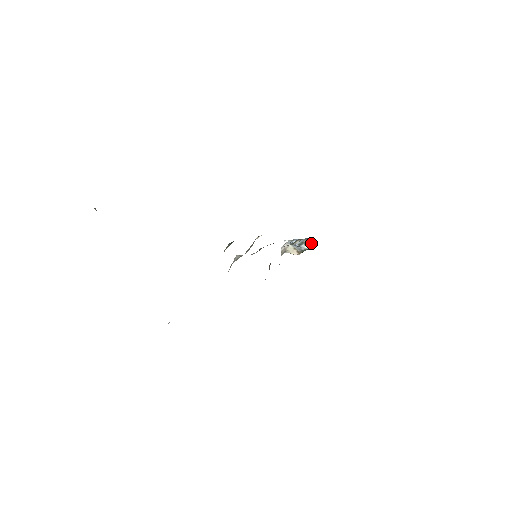
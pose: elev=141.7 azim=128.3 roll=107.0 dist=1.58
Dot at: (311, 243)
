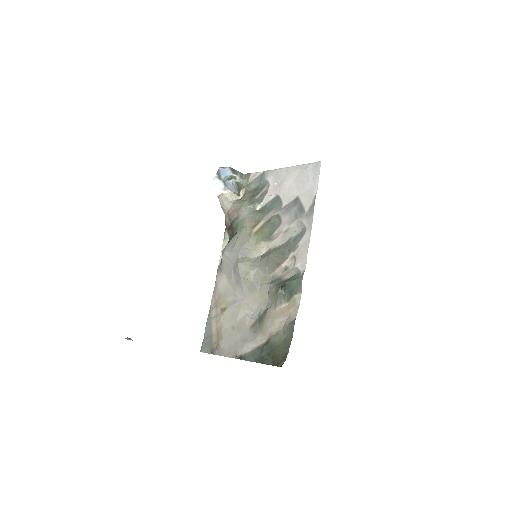
Dot at: (240, 175)
